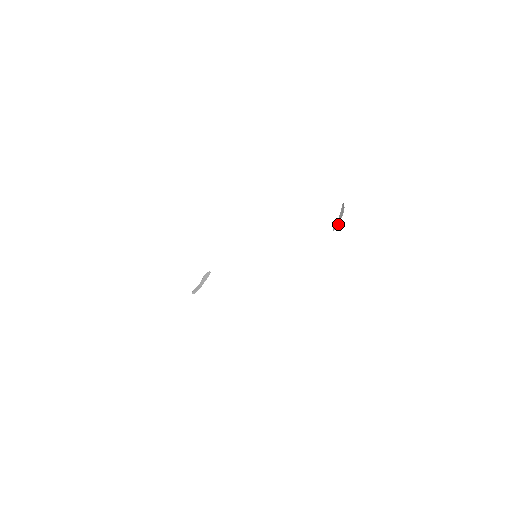
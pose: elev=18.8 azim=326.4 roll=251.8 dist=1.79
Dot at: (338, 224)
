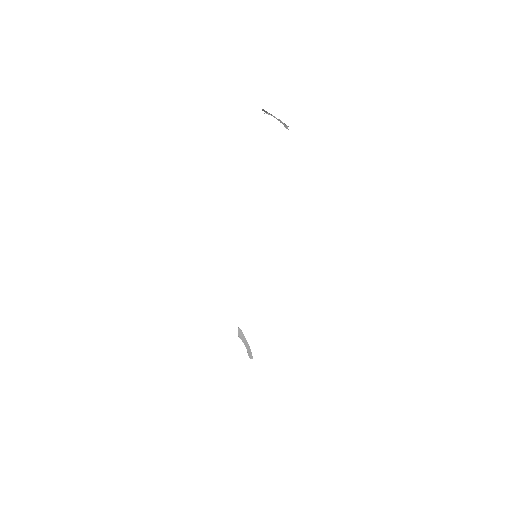
Dot at: (283, 123)
